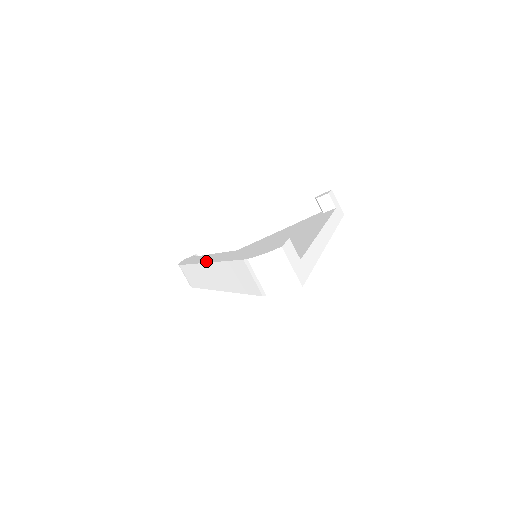
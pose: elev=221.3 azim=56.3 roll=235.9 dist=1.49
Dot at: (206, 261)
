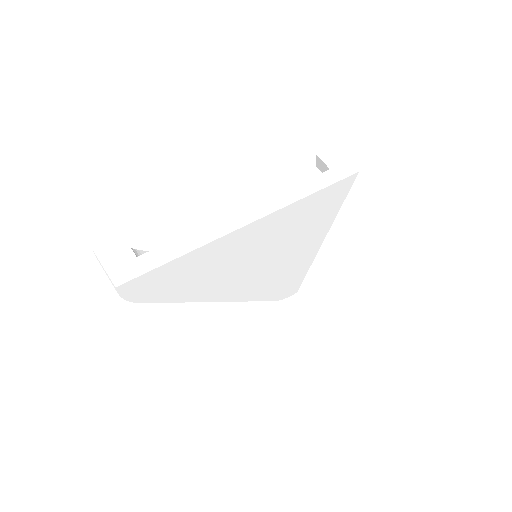
Dot at: occluded
